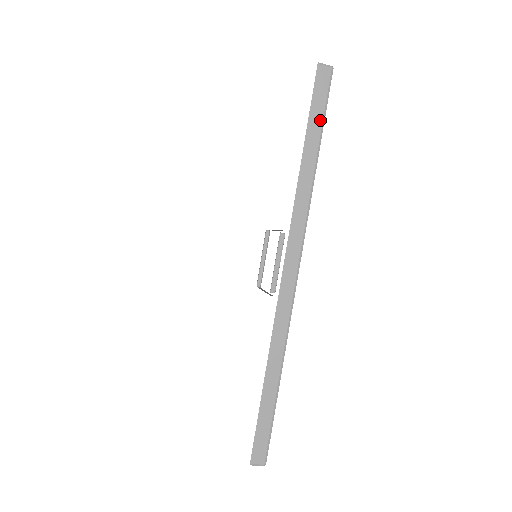
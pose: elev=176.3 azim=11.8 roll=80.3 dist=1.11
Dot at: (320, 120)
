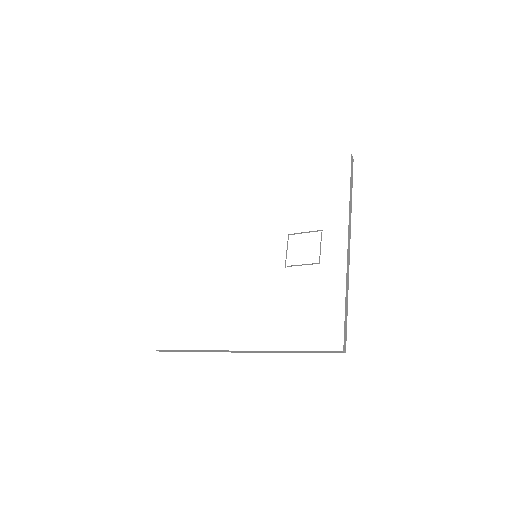
Dot at: (352, 179)
